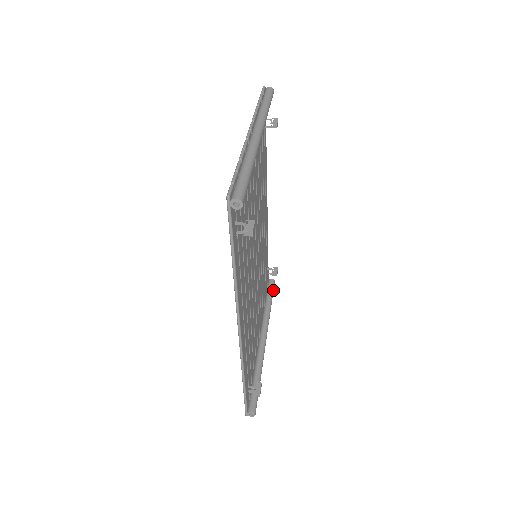
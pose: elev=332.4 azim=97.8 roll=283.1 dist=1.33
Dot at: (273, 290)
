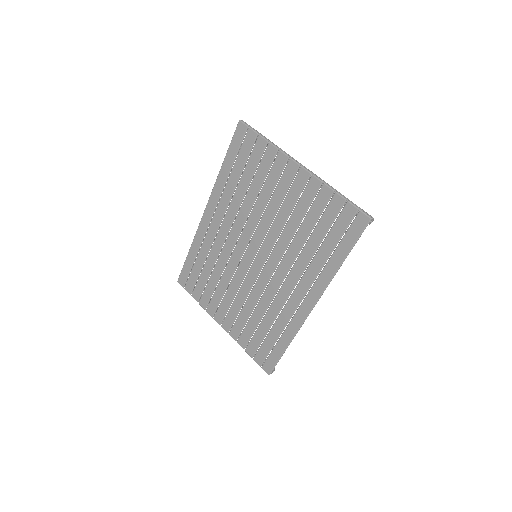
Dot at: occluded
